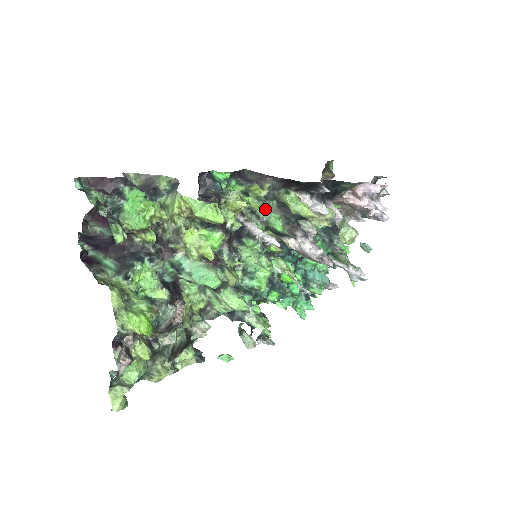
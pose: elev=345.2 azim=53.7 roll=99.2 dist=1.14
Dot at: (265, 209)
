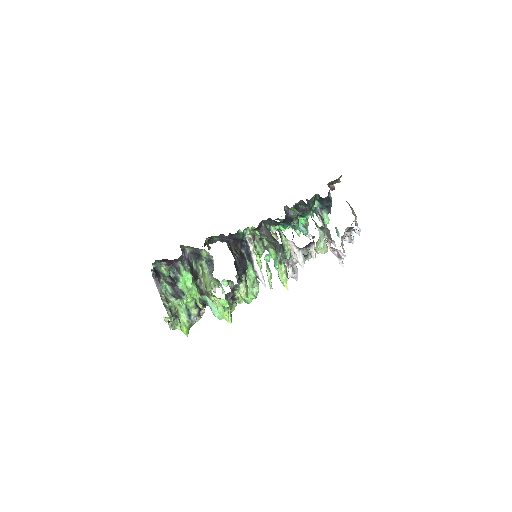
Dot at: (269, 243)
